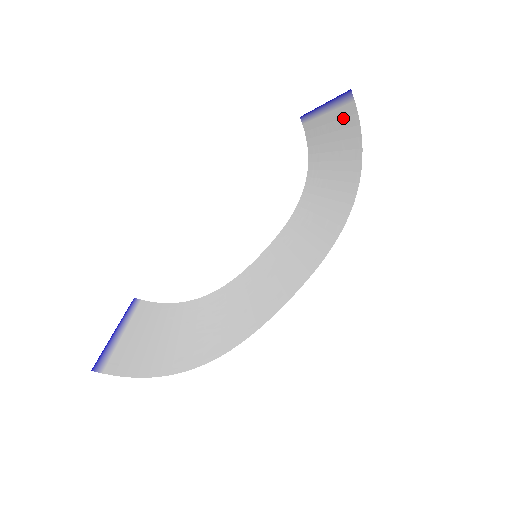
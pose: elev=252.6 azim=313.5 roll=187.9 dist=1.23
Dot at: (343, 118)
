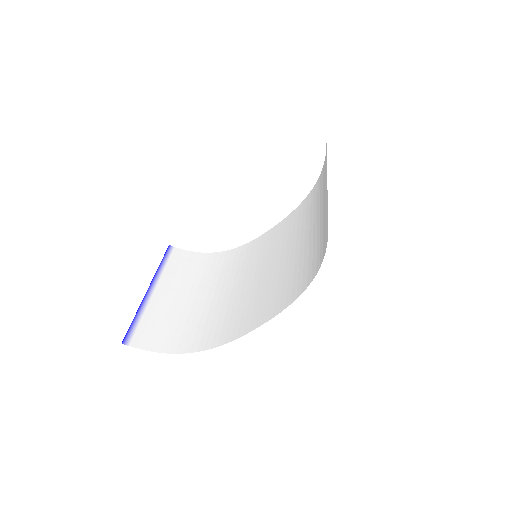
Dot at: occluded
